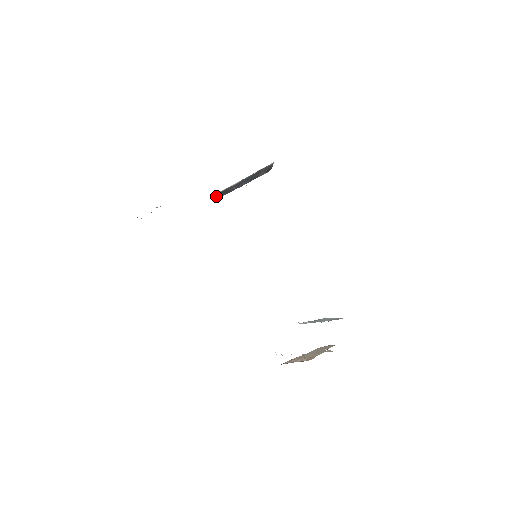
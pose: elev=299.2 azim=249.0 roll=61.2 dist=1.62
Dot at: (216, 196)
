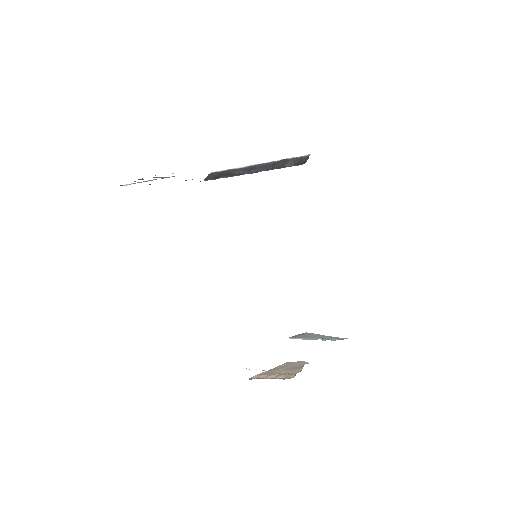
Dot at: (209, 176)
